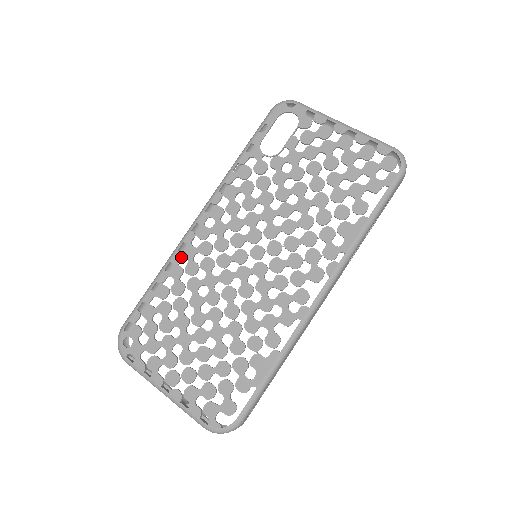
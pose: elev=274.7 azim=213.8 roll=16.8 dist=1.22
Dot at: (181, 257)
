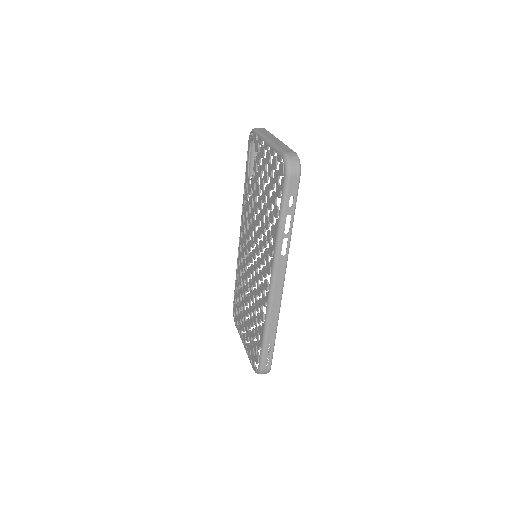
Dot at: (239, 260)
